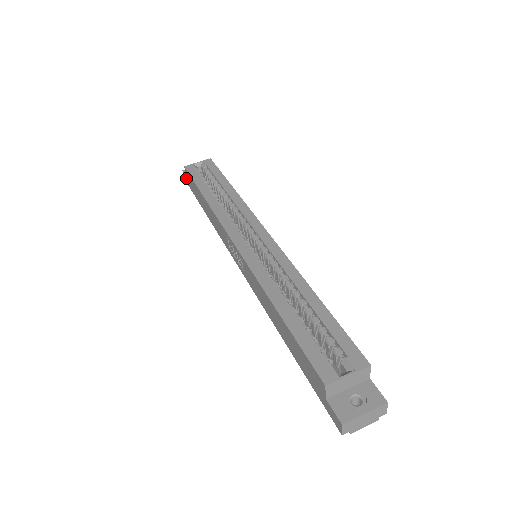
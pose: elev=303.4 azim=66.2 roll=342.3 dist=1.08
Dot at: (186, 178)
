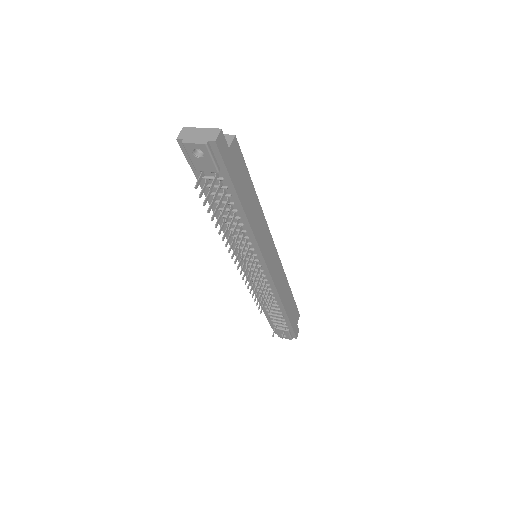
Dot at: occluded
